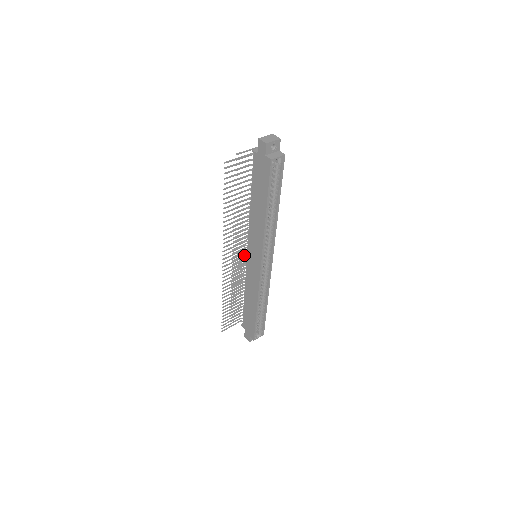
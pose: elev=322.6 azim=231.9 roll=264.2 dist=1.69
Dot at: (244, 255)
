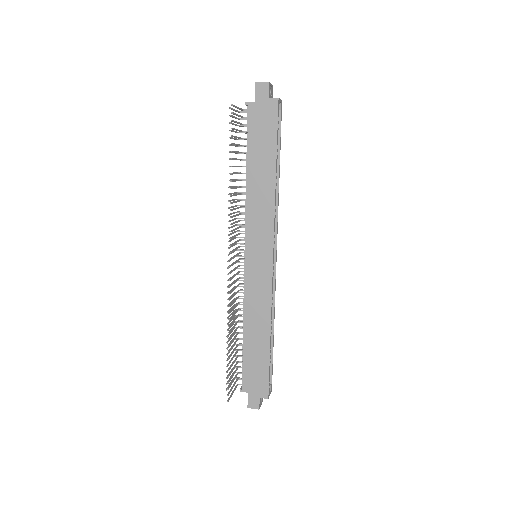
Dot at: occluded
